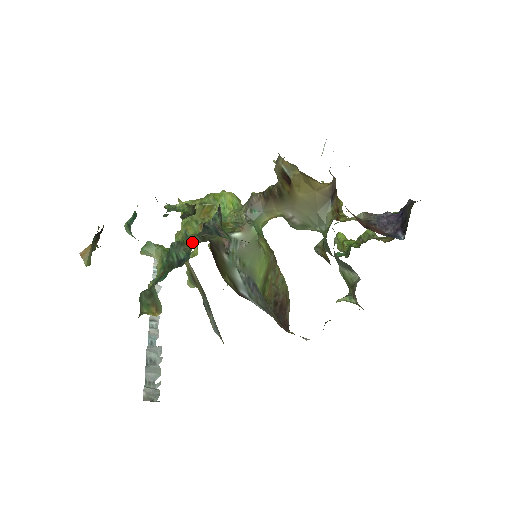
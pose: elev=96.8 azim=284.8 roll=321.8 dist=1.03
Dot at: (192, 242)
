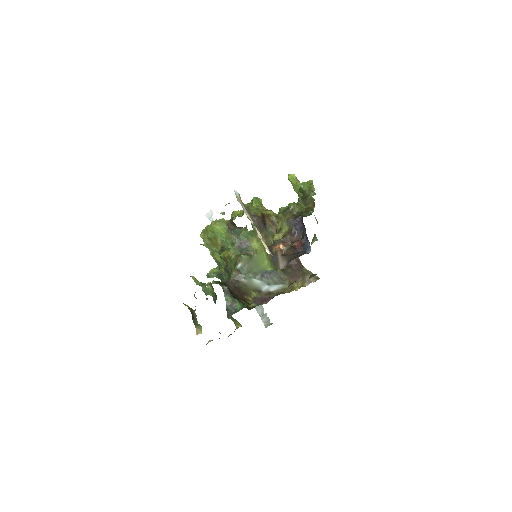
Dot at: occluded
